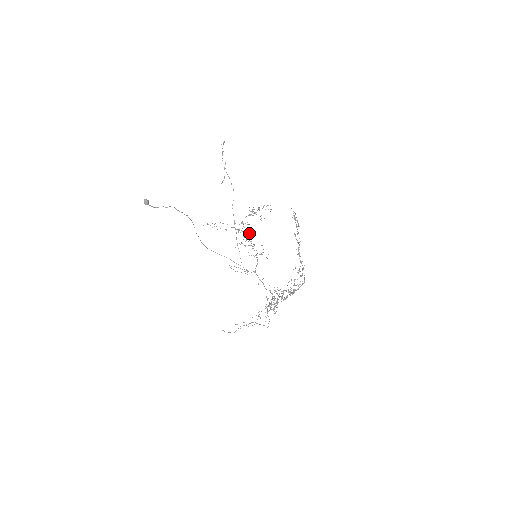
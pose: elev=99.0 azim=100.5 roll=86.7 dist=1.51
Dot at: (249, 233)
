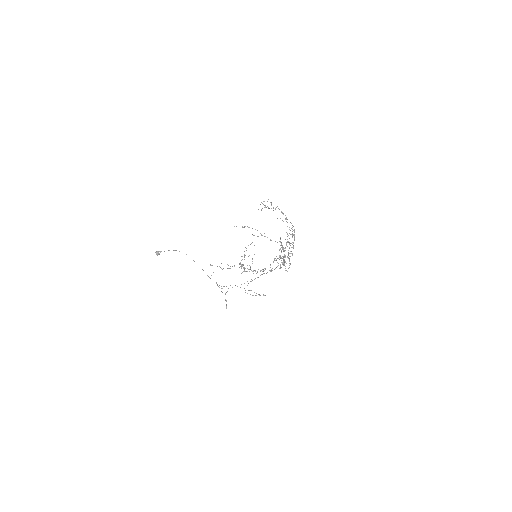
Dot at: occluded
